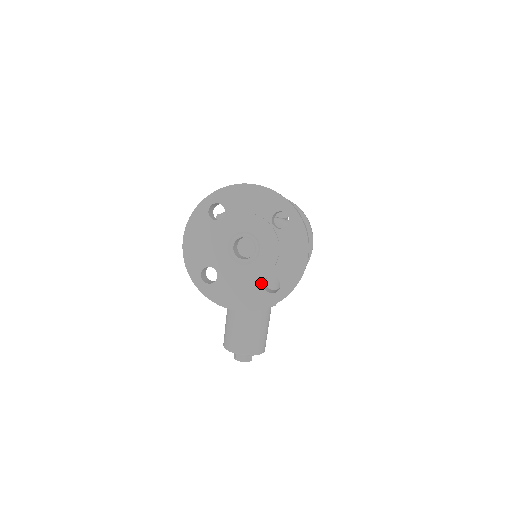
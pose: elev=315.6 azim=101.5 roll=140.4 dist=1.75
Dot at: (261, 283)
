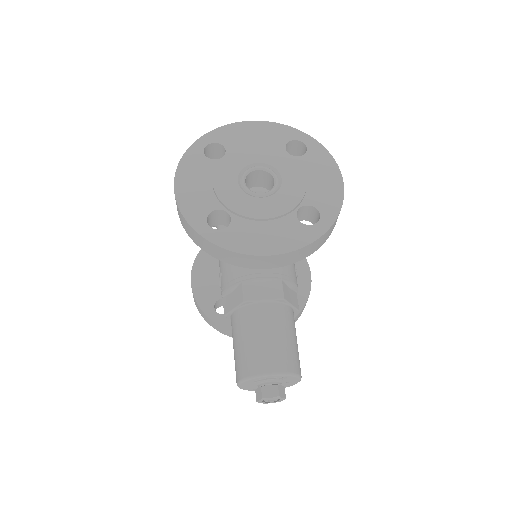
Dot at: (293, 216)
